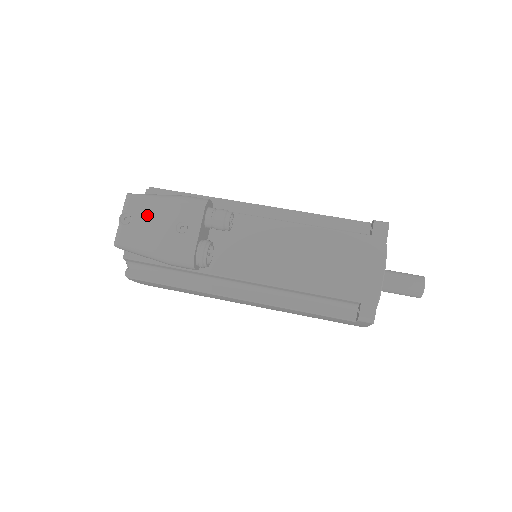
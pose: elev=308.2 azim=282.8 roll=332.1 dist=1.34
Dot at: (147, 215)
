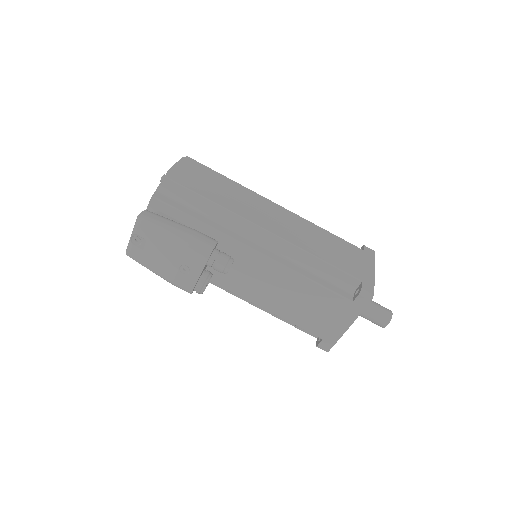
Dot at: (155, 246)
